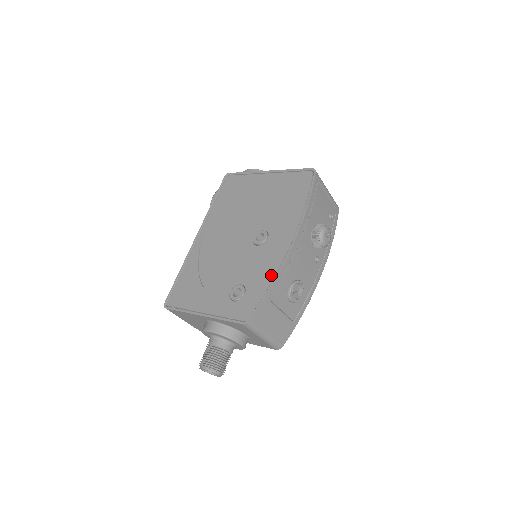
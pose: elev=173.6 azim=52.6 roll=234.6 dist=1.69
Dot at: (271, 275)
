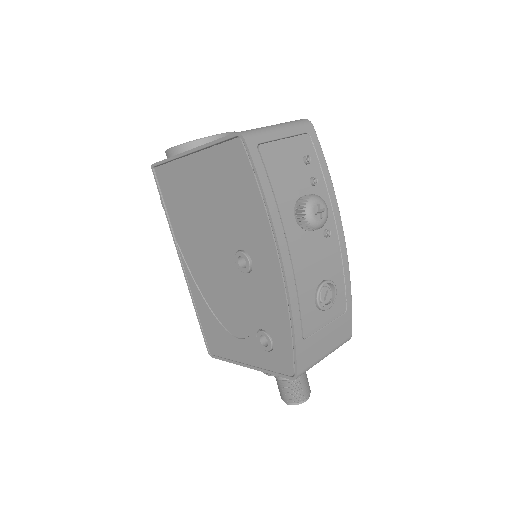
Dot at: (285, 317)
